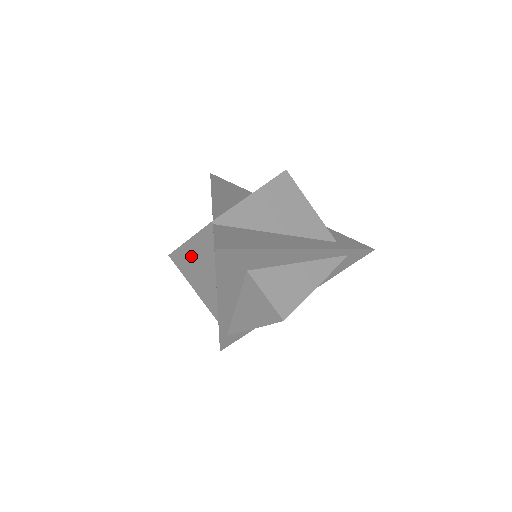
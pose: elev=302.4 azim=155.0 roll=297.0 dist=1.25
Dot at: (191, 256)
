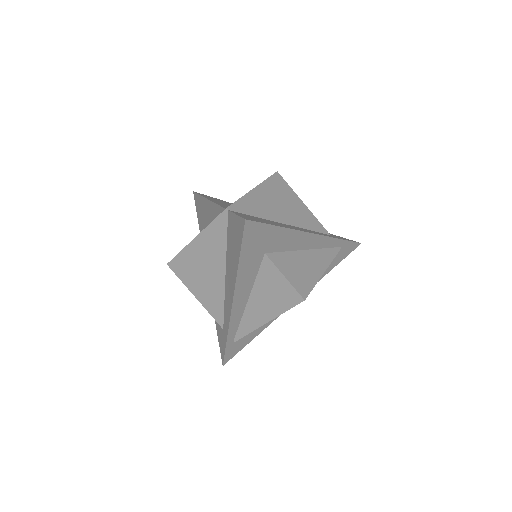
Dot at: (196, 256)
